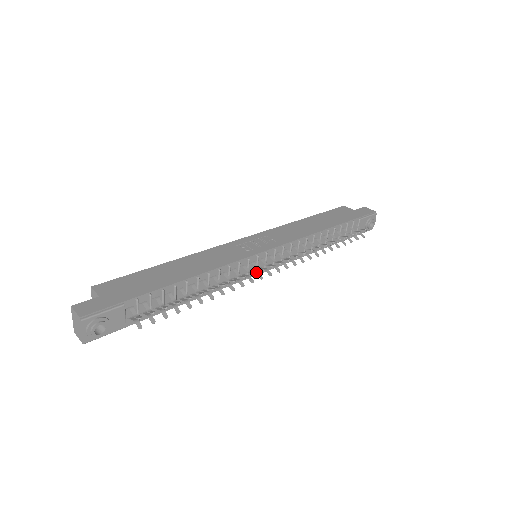
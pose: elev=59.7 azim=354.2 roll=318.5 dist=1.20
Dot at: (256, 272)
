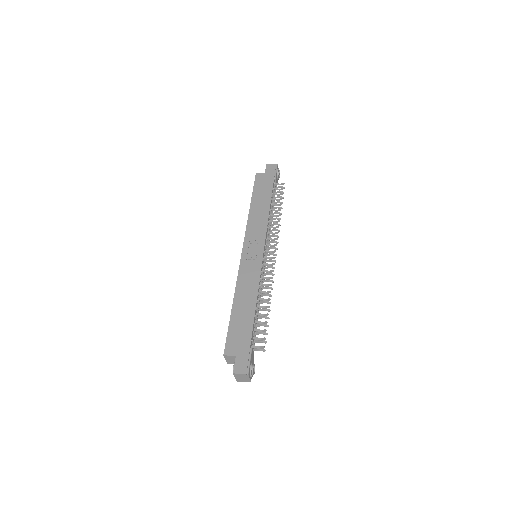
Dot at: (269, 267)
